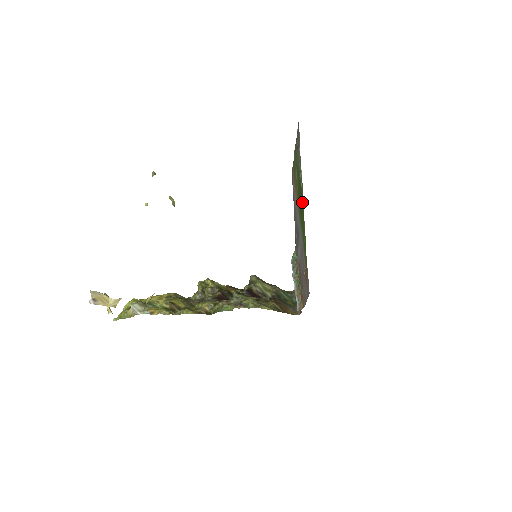
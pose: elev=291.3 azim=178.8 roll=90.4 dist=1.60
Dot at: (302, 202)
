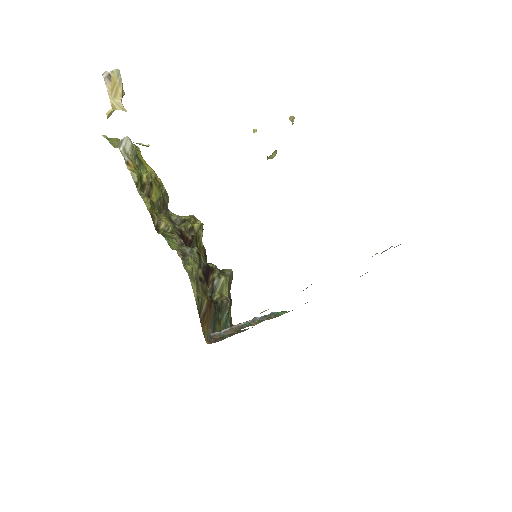
Dot at: occluded
